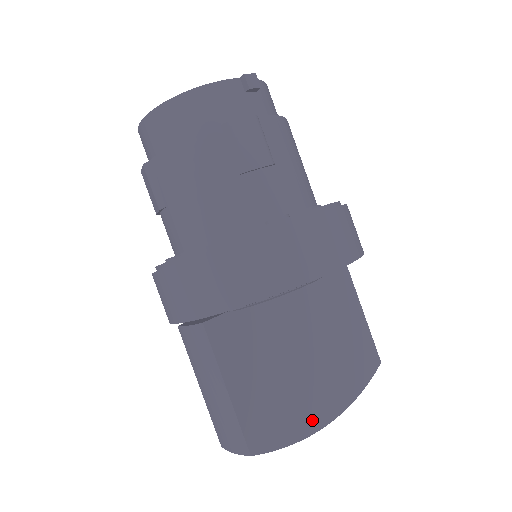
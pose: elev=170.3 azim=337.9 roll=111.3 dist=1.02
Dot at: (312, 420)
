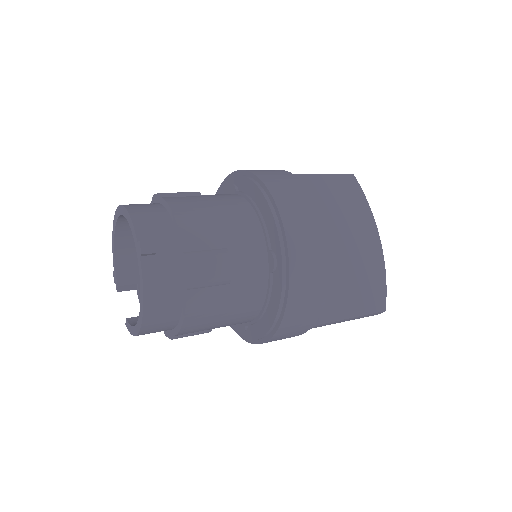
Dot at: (376, 255)
